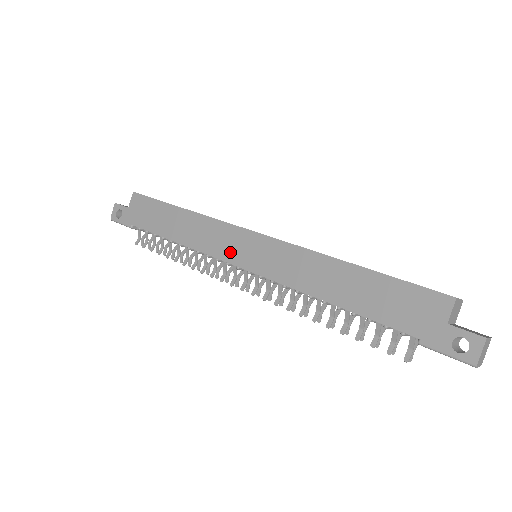
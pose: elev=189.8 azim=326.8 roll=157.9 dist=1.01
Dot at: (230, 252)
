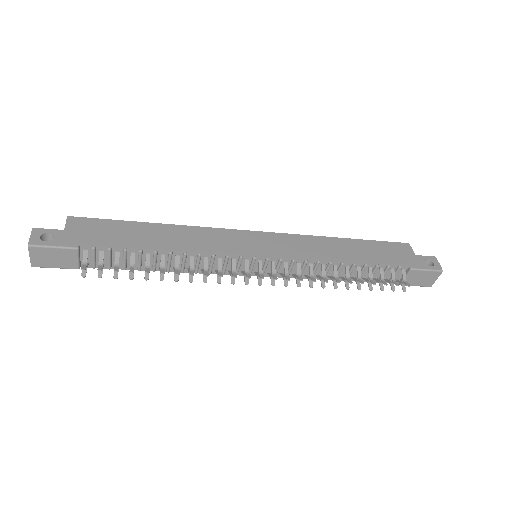
Dot at: (241, 247)
